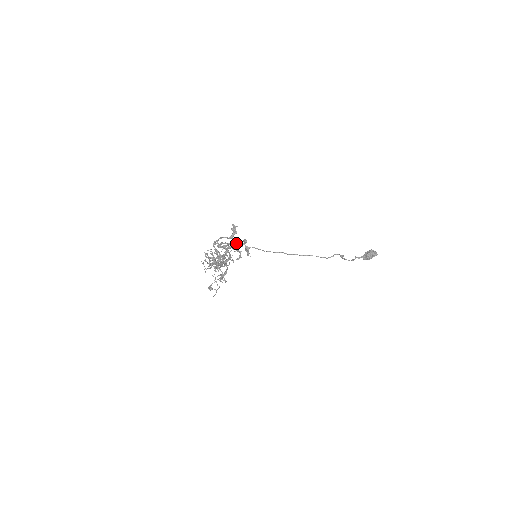
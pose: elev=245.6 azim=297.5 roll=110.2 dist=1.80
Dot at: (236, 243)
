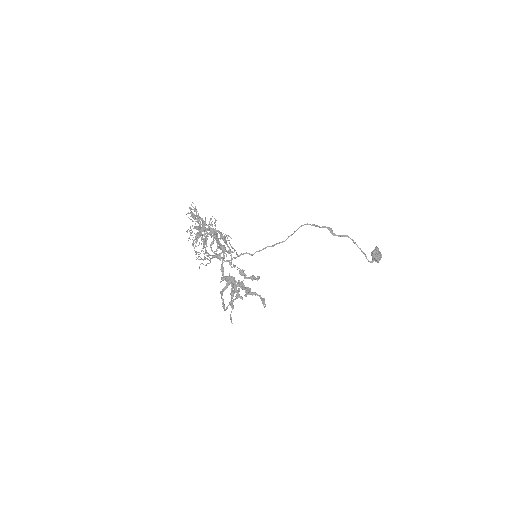
Dot at: occluded
